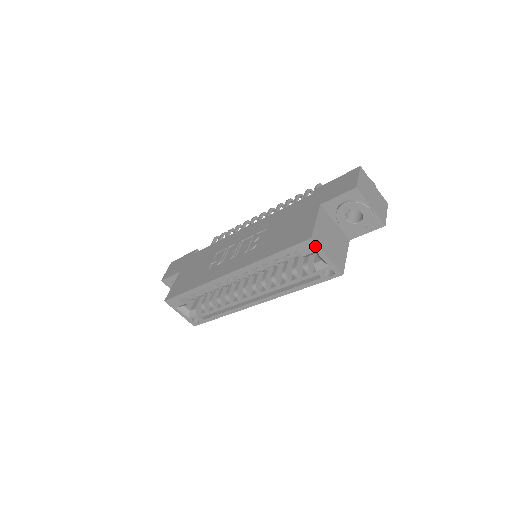
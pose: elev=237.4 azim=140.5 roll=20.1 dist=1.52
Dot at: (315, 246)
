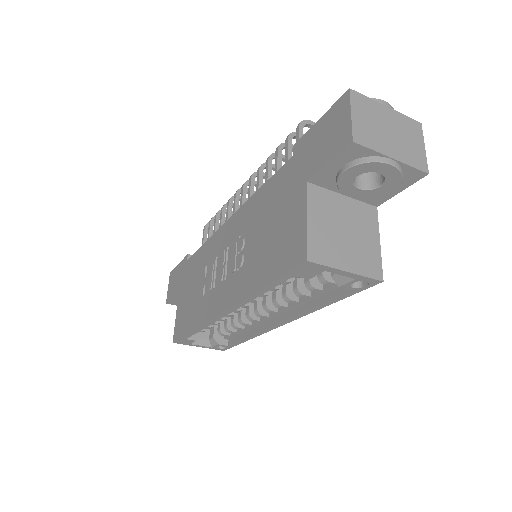
Dot at: (319, 266)
